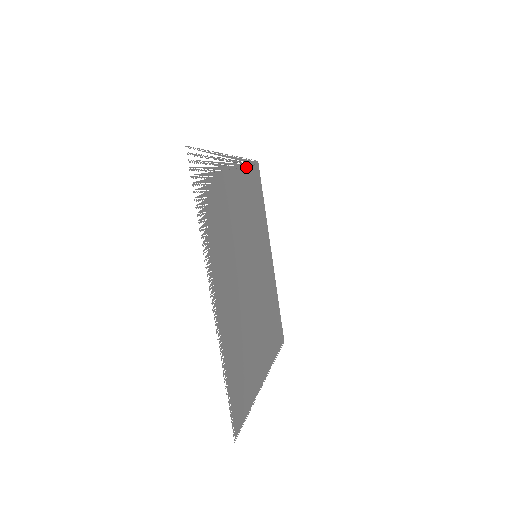
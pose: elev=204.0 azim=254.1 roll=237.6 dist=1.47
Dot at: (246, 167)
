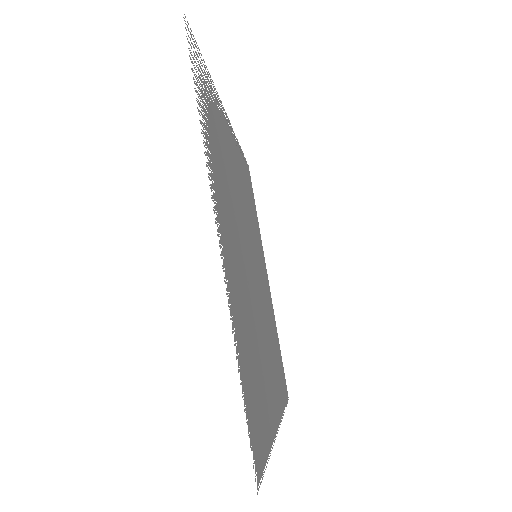
Dot at: (240, 151)
